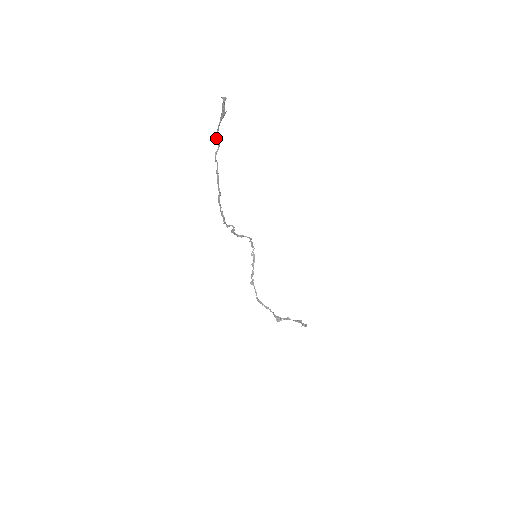
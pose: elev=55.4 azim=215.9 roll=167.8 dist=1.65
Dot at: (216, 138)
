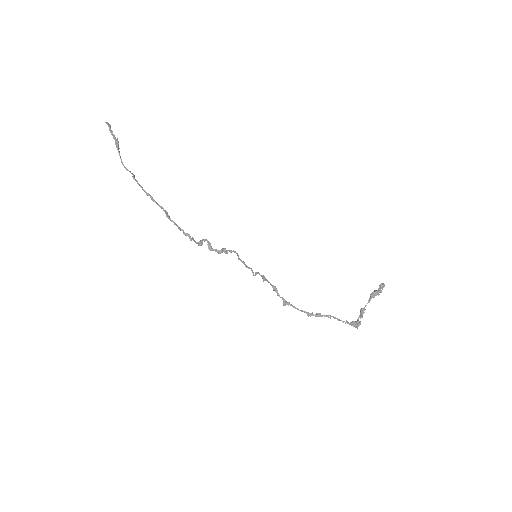
Dot at: (125, 168)
